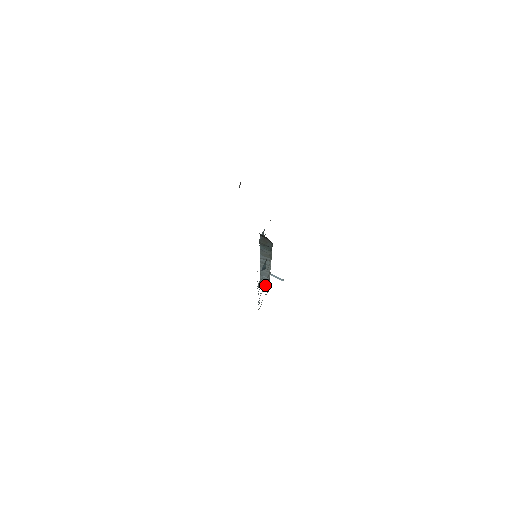
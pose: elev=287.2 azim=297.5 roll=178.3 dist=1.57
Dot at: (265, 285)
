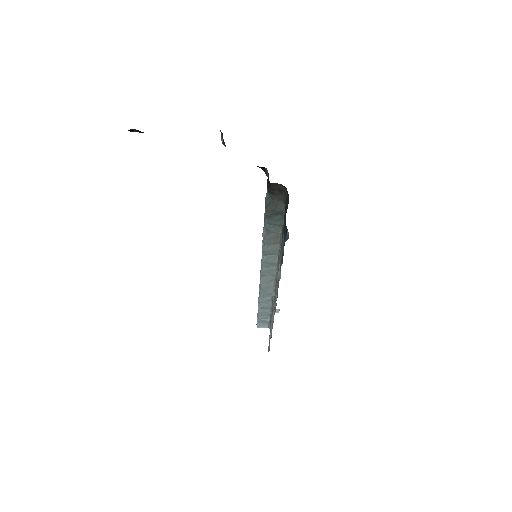
Dot at: (264, 319)
